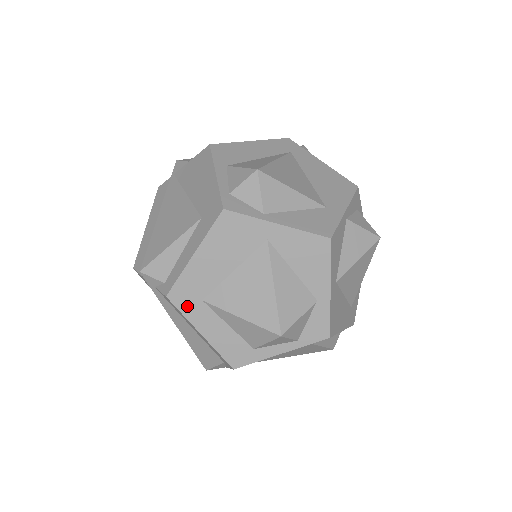
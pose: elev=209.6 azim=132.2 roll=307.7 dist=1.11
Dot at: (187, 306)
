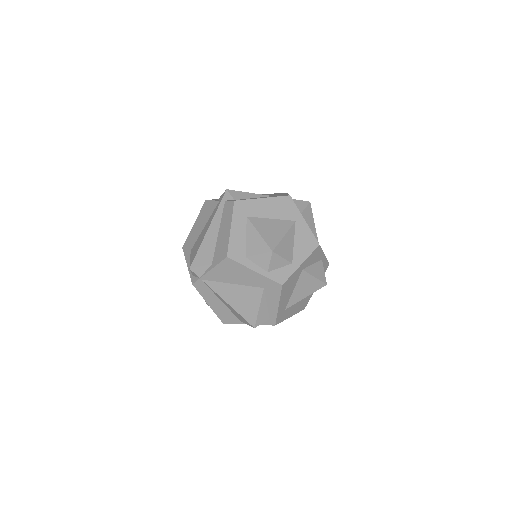
Dot at: (238, 212)
